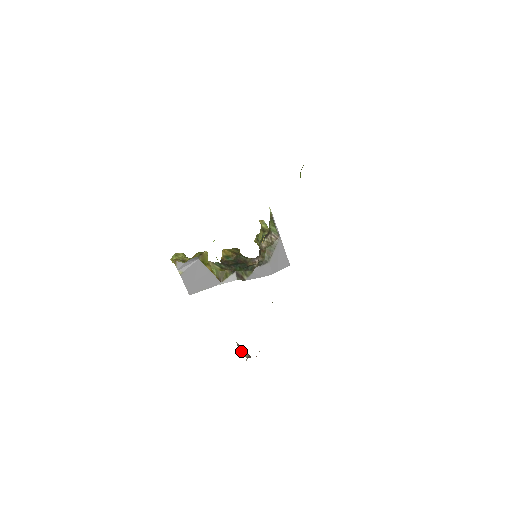
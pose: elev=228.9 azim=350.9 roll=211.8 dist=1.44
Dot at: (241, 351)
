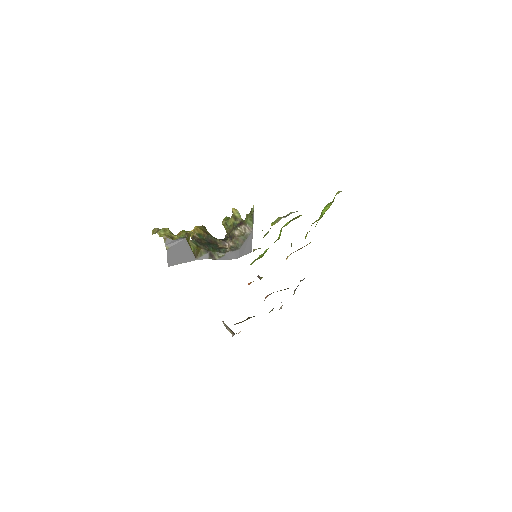
Dot at: (226, 328)
